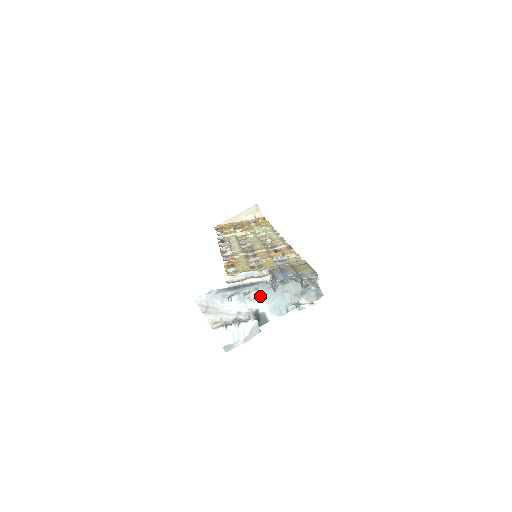
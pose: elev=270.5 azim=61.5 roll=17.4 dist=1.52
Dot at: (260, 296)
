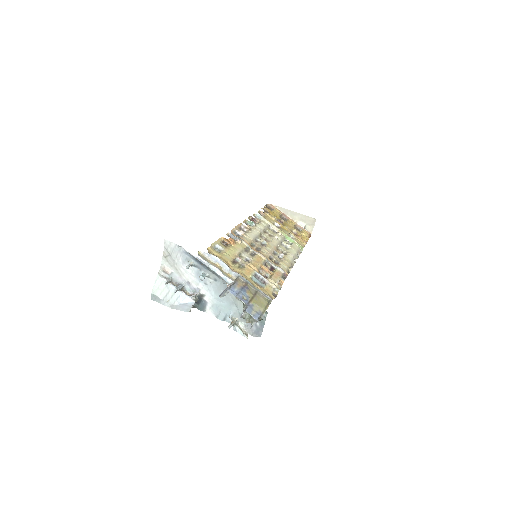
Dot at: (214, 288)
